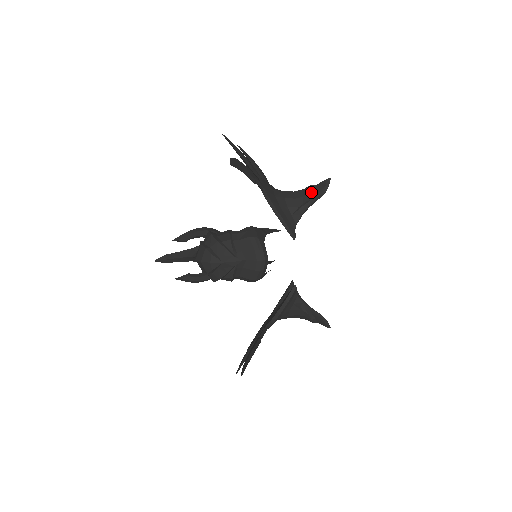
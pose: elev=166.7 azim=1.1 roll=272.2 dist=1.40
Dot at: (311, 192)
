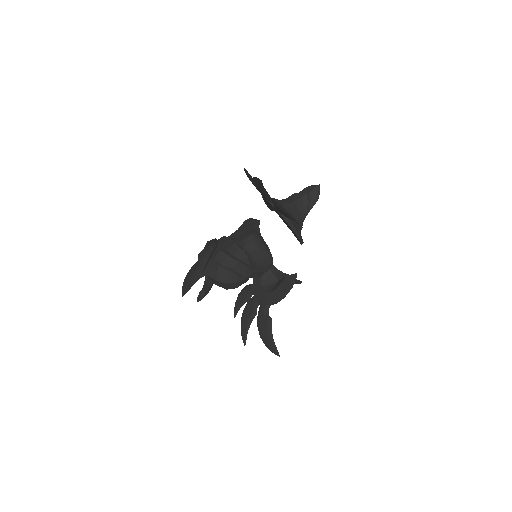
Dot at: (309, 201)
